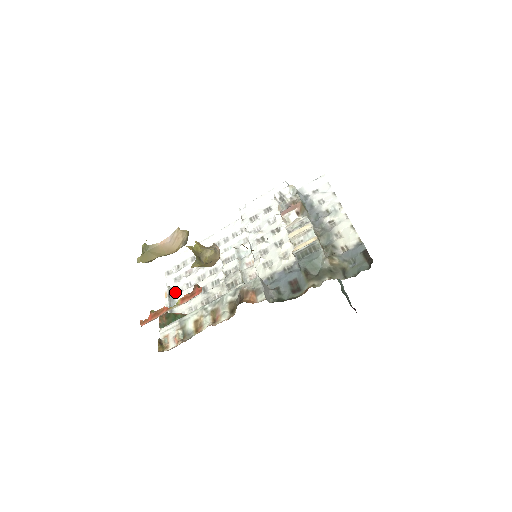
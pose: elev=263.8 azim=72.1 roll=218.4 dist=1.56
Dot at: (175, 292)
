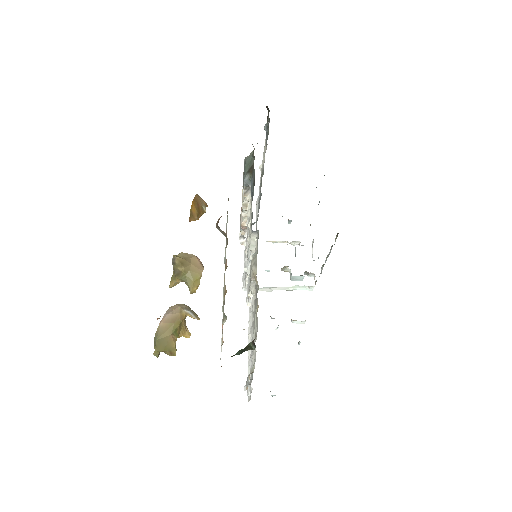
Dot at: (251, 374)
